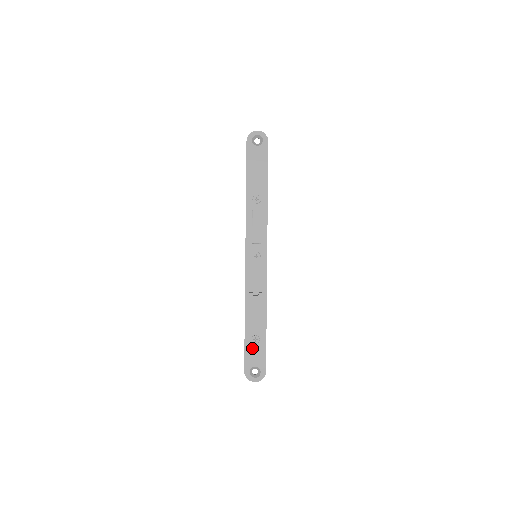
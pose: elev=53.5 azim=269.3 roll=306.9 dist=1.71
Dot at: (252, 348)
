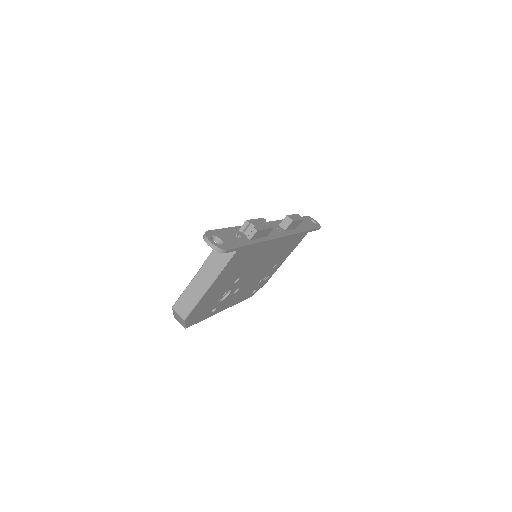
Dot at: (230, 235)
